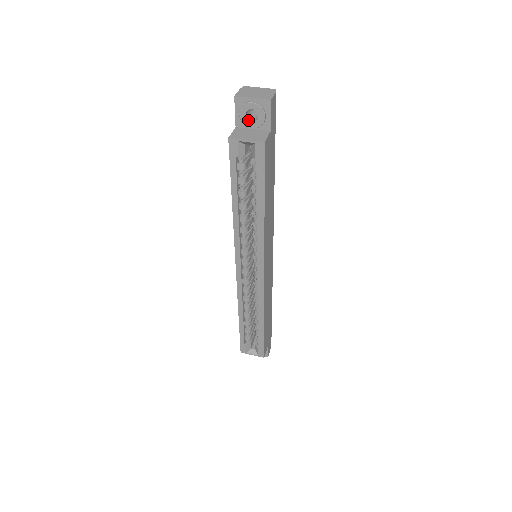
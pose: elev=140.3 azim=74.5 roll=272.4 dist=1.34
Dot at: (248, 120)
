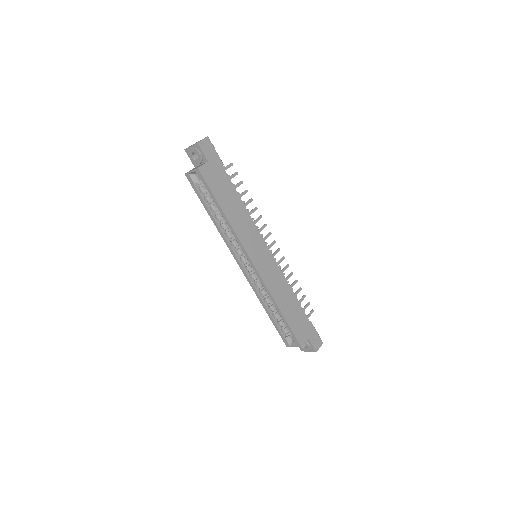
Dot at: (195, 160)
